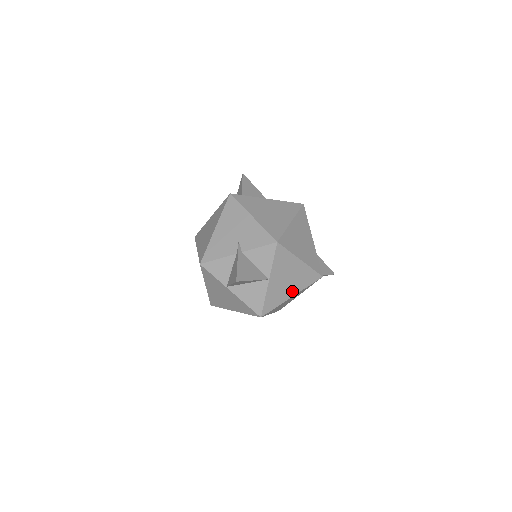
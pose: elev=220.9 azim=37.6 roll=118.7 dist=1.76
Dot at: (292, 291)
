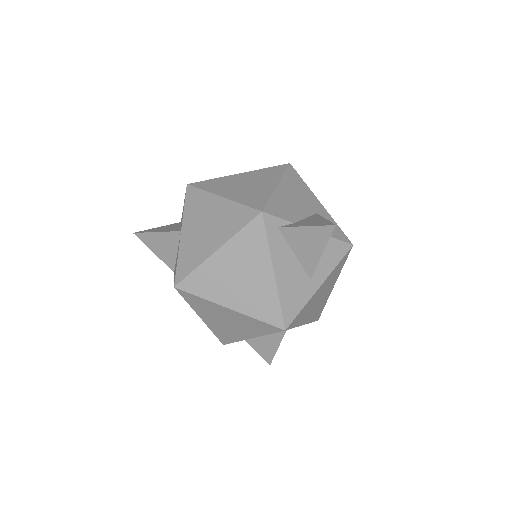
Dot at: (215, 243)
